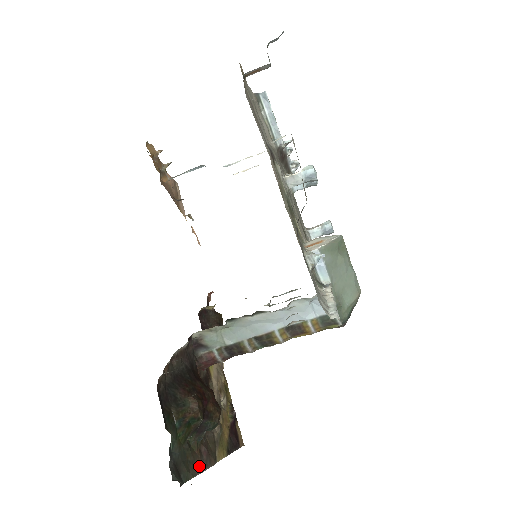
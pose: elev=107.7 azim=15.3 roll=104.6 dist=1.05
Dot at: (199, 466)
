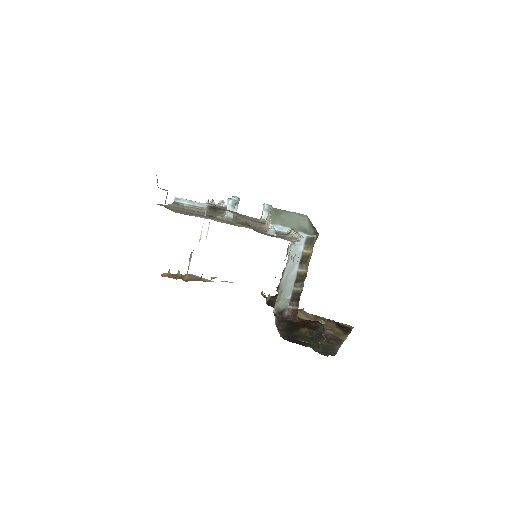
Dot at: (336, 347)
